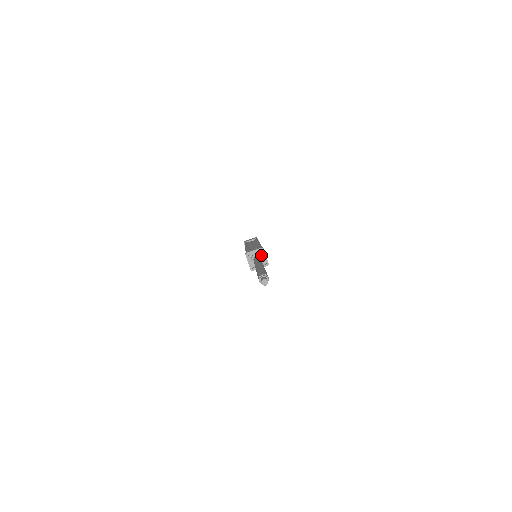
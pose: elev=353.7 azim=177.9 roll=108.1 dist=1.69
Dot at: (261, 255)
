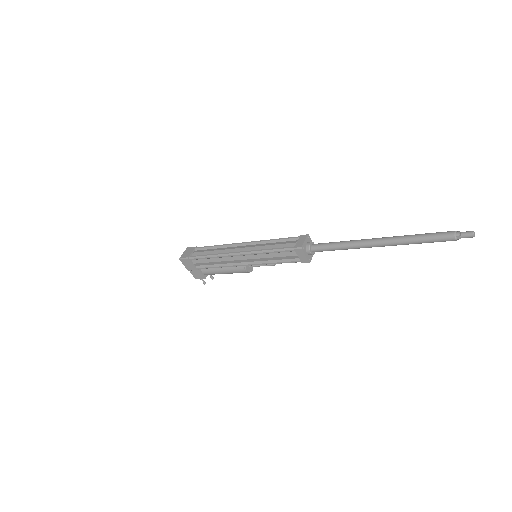
Dot at: (313, 242)
